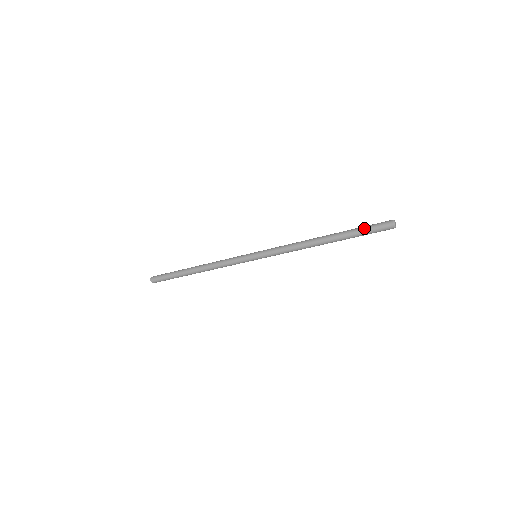
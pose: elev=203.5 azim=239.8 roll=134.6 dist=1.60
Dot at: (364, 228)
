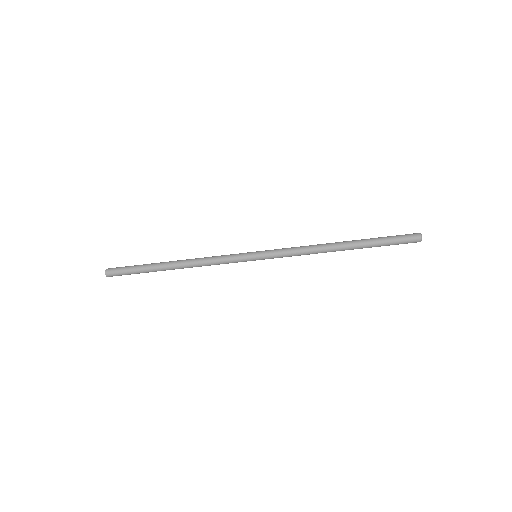
Dot at: (389, 236)
